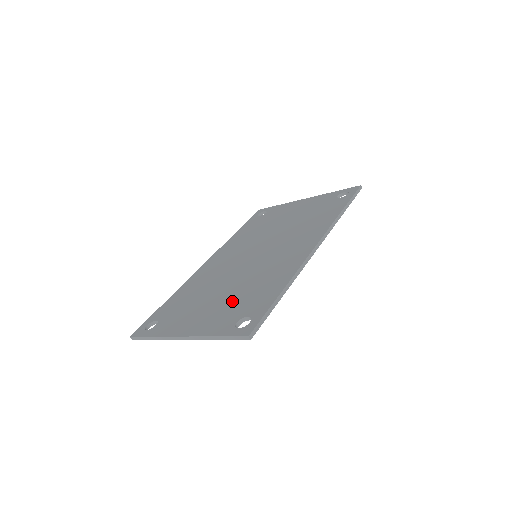
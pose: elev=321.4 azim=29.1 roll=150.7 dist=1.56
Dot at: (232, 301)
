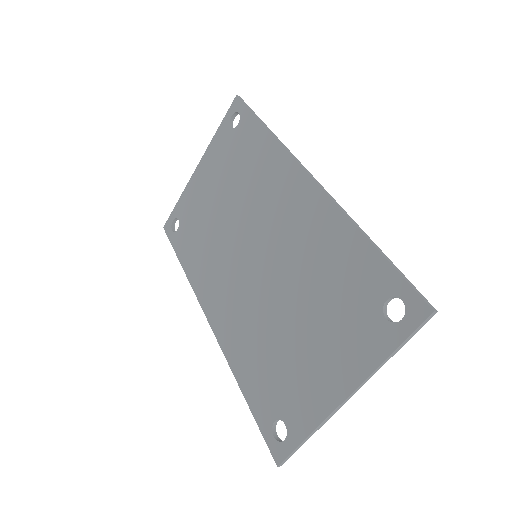
Dot at: (330, 311)
